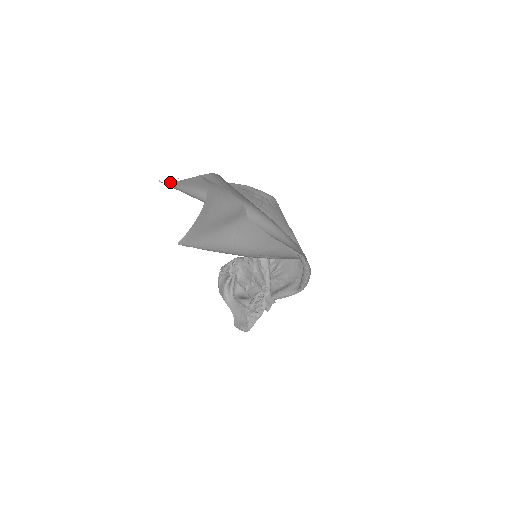
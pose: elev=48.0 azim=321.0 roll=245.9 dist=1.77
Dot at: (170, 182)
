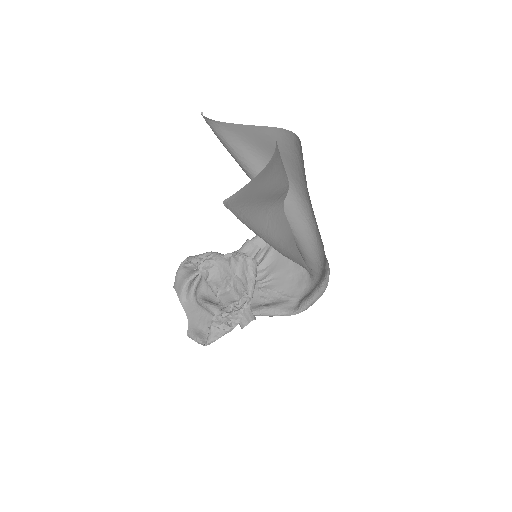
Dot at: occluded
